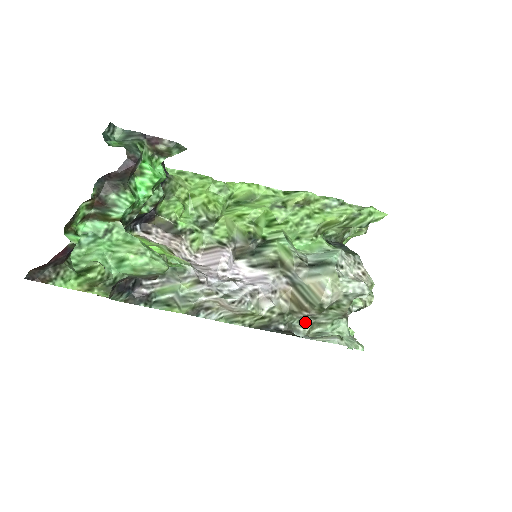
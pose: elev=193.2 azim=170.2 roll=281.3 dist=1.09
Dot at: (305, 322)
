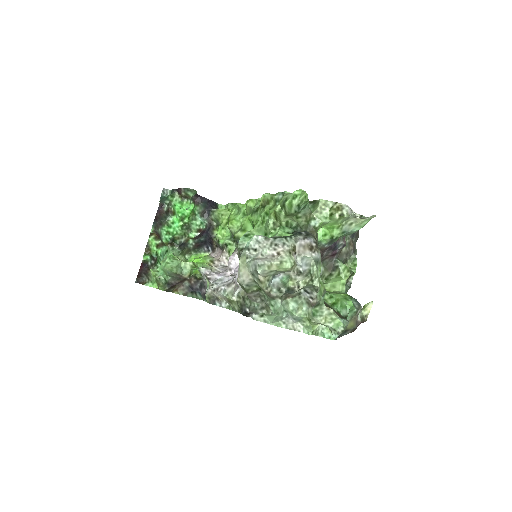
Dot at: (262, 305)
